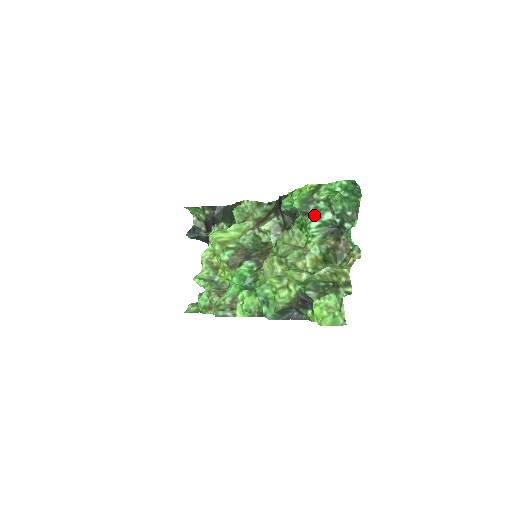
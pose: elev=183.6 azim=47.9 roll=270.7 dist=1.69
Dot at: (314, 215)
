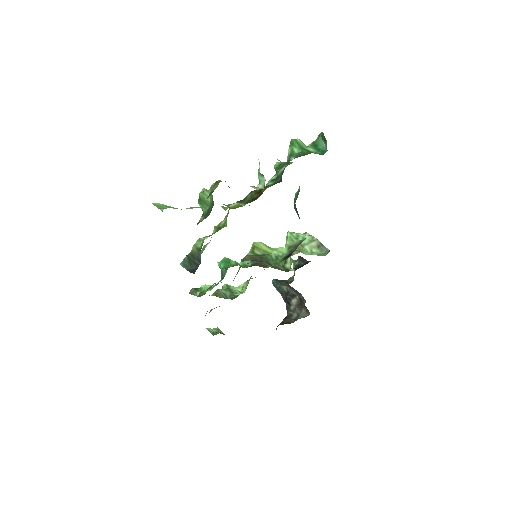
Dot at: occluded
